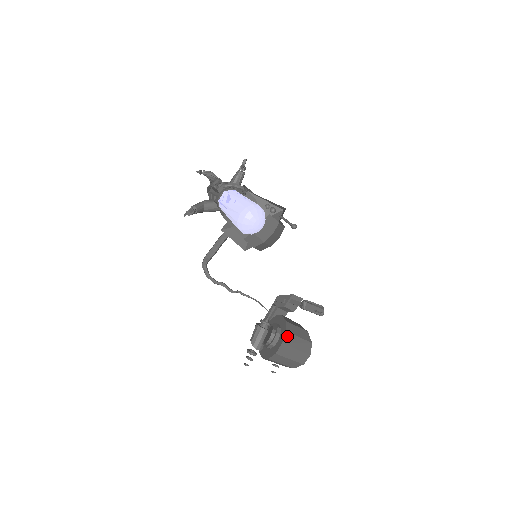
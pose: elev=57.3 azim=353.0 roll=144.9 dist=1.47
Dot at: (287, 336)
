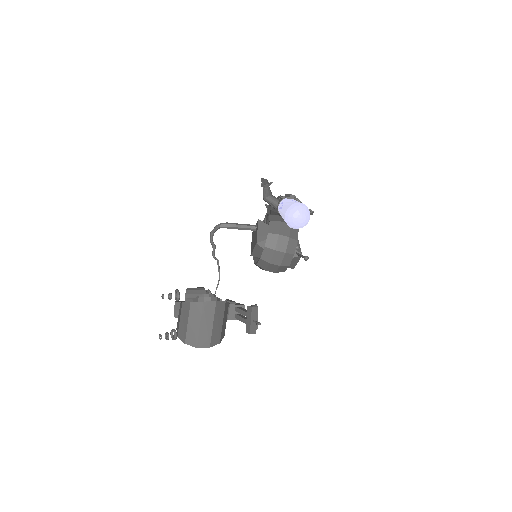
Dot at: (222, 305)
